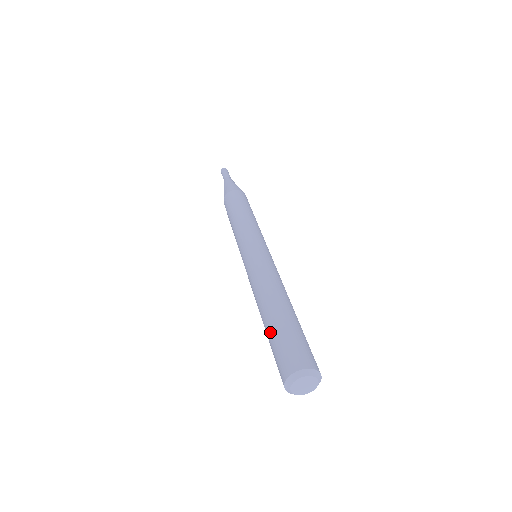
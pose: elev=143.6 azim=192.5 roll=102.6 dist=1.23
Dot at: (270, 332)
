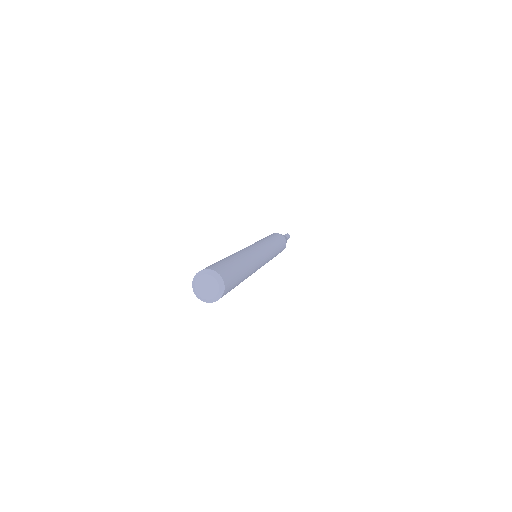
Dot at: occluded
